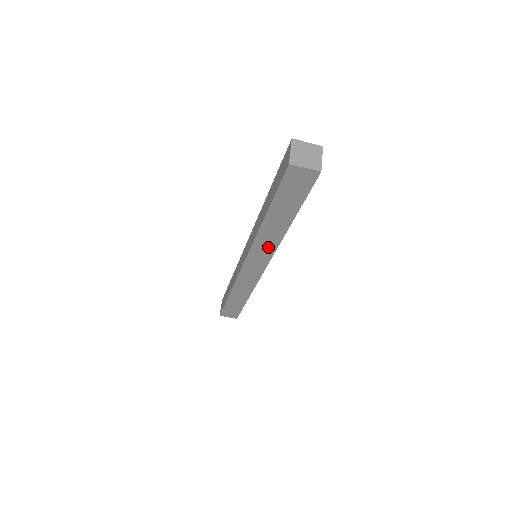
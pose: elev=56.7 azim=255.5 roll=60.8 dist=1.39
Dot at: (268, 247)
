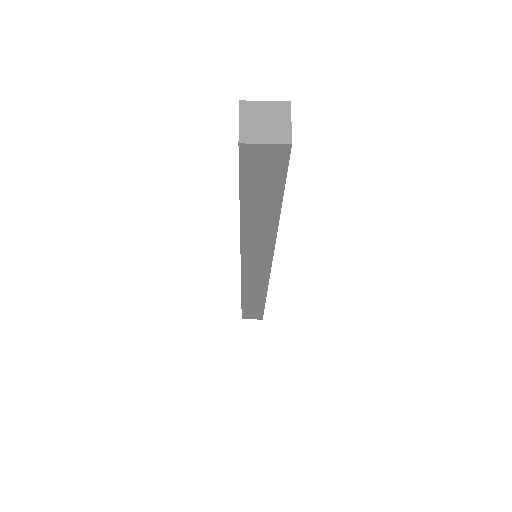
Dot at: (262, 248)
